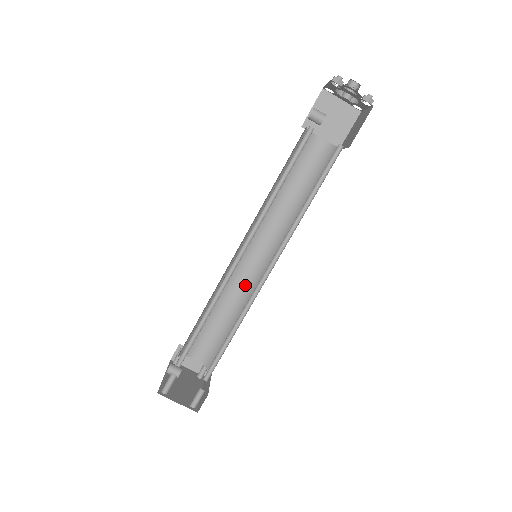
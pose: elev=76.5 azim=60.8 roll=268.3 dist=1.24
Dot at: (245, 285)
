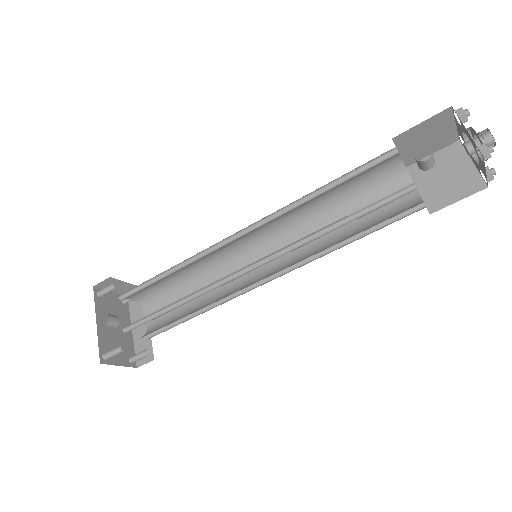
Dot at: (221, 258)
